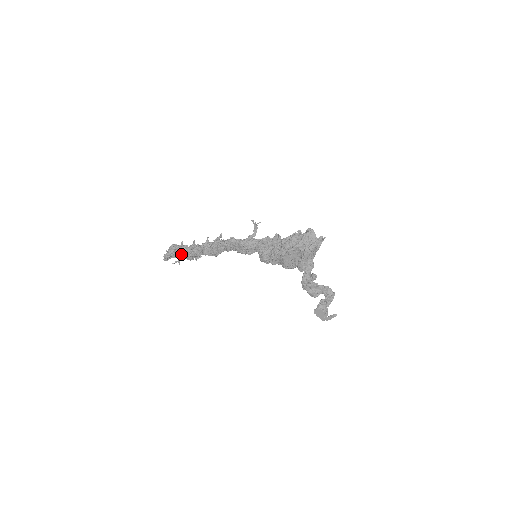
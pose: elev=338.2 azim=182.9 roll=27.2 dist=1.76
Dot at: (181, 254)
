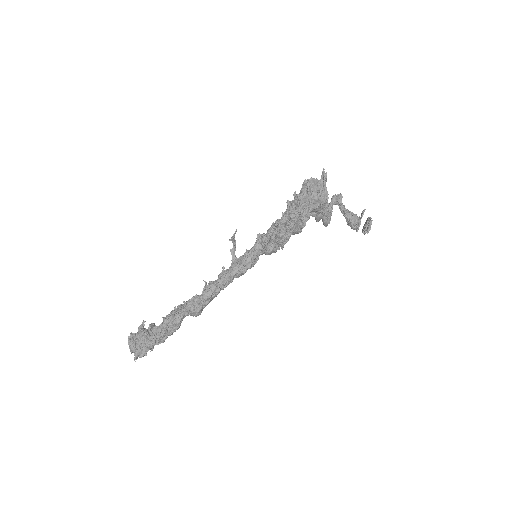
Dot at: (160, 339)
